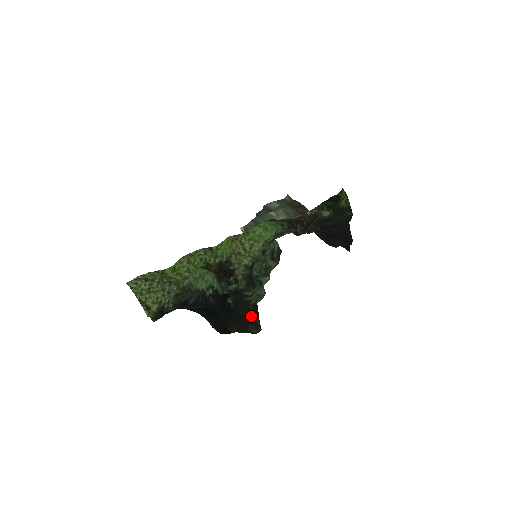
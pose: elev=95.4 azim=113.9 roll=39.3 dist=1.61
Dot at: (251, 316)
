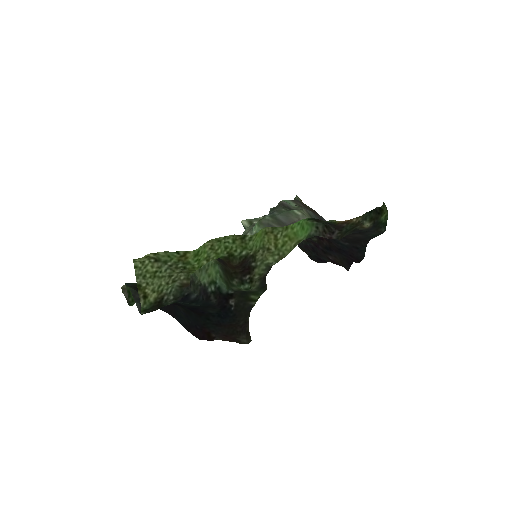
Dot at: (246, 323)
